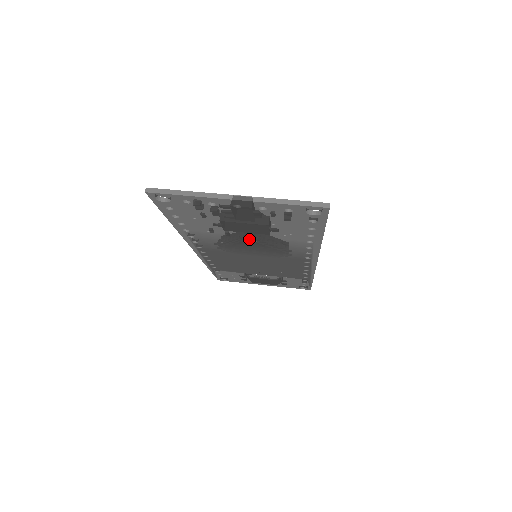
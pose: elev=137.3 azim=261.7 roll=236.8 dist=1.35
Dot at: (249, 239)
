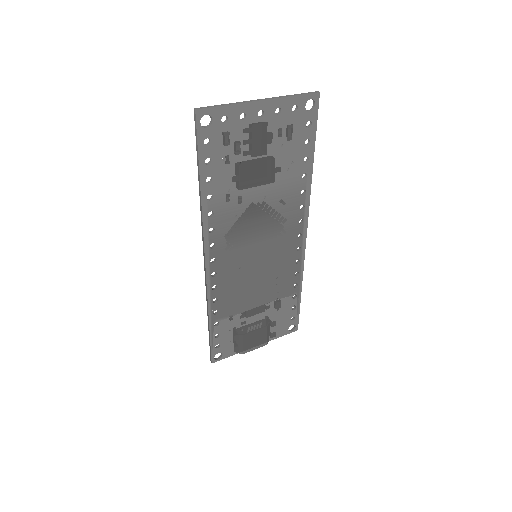
Dot at: (260, 194)
